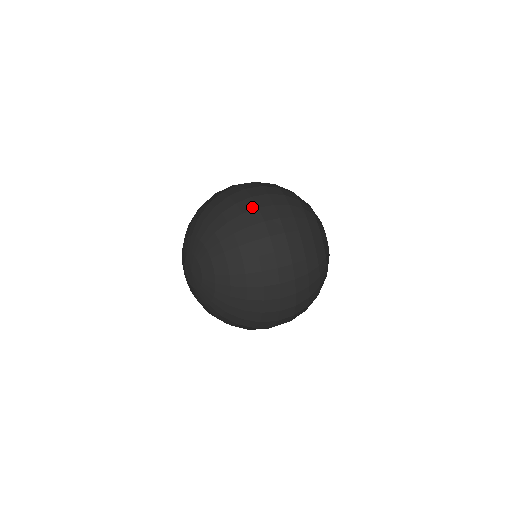
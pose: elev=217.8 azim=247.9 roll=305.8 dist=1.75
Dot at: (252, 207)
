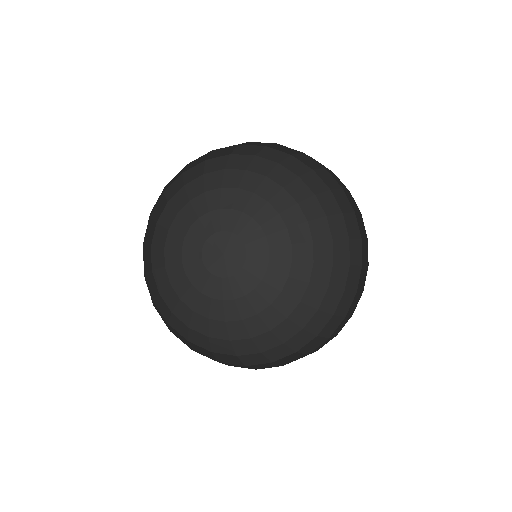
Dot at: (335, 209)
